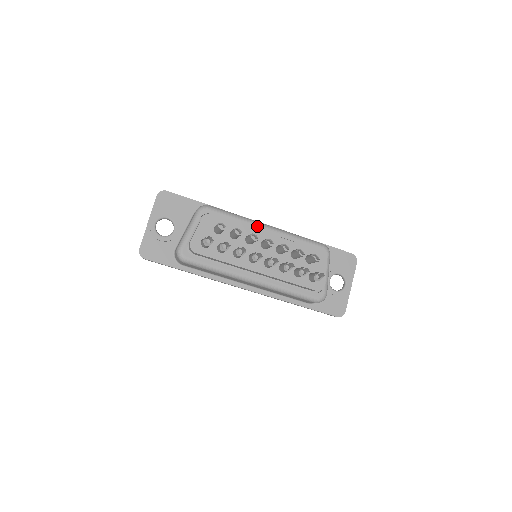
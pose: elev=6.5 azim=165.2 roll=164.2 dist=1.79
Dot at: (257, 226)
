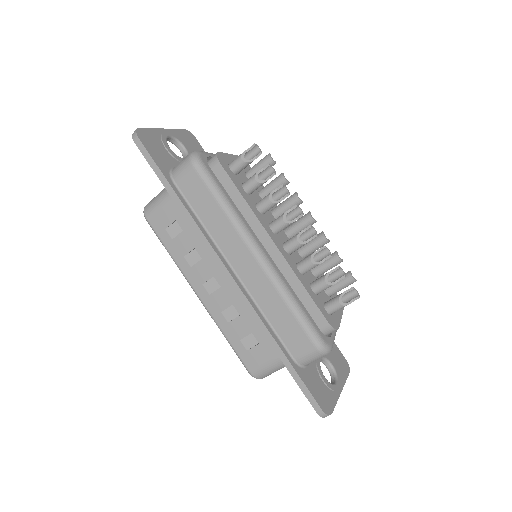
Dot at: occluded
